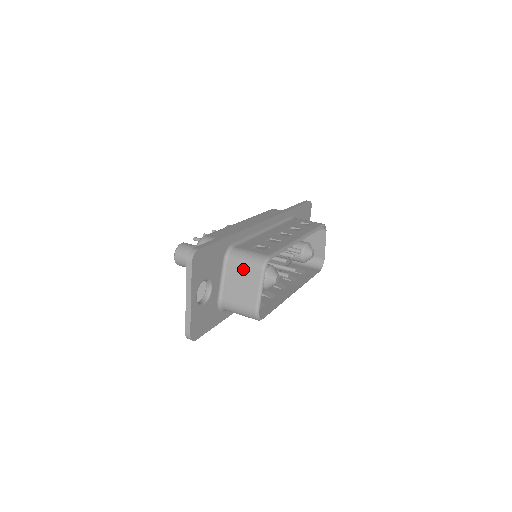
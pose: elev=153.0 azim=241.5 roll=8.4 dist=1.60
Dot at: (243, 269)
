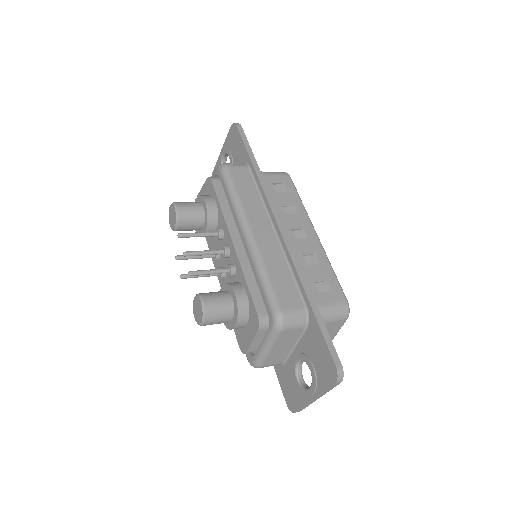
Dot at: (327, 325)
